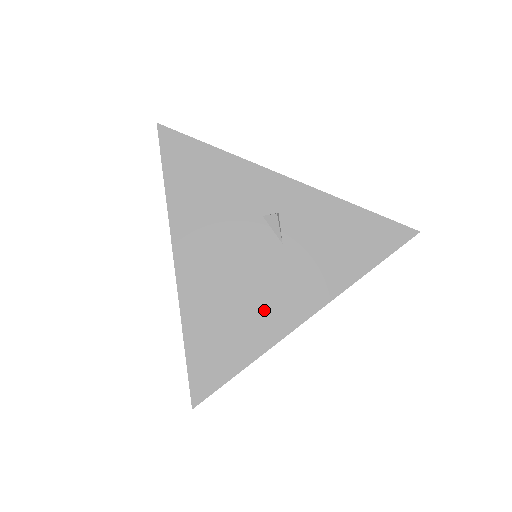
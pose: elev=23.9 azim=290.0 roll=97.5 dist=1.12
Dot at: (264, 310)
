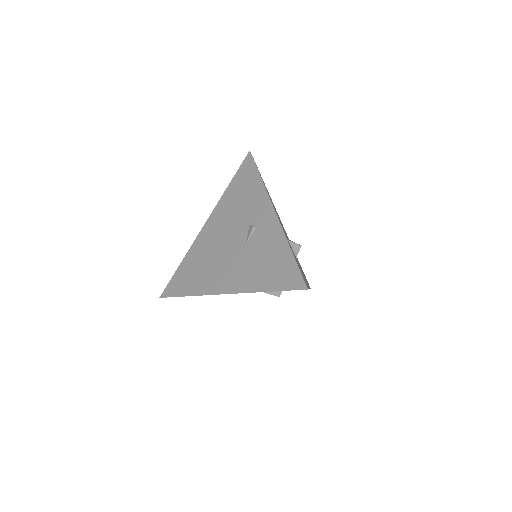
Dot at: (213, 274)
